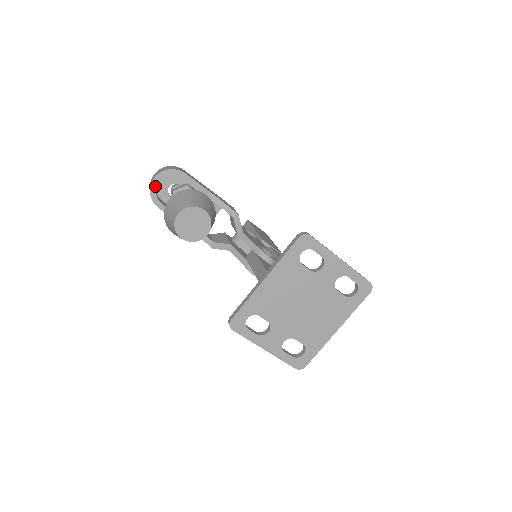
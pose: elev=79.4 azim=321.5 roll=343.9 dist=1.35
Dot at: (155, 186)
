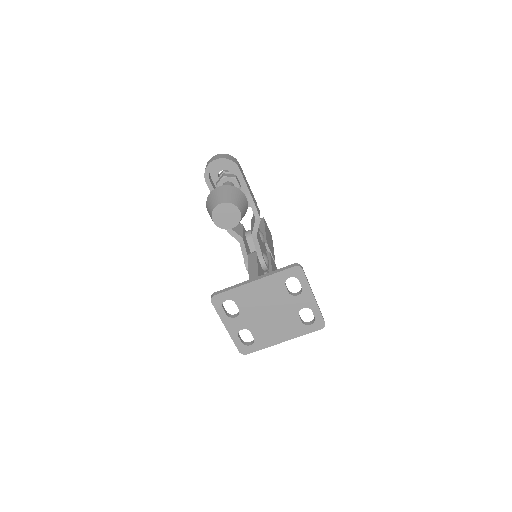
Dot at: (212, 166)
